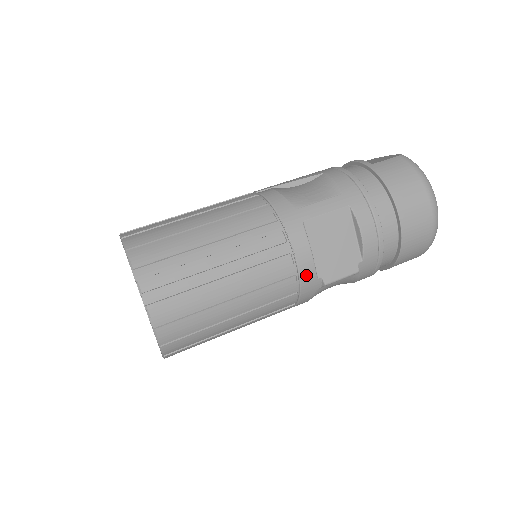
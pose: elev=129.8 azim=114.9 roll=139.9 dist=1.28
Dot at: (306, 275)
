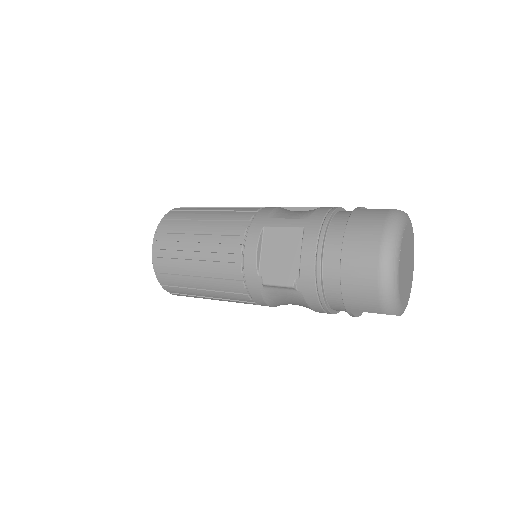
Dot at: (249, 267)
